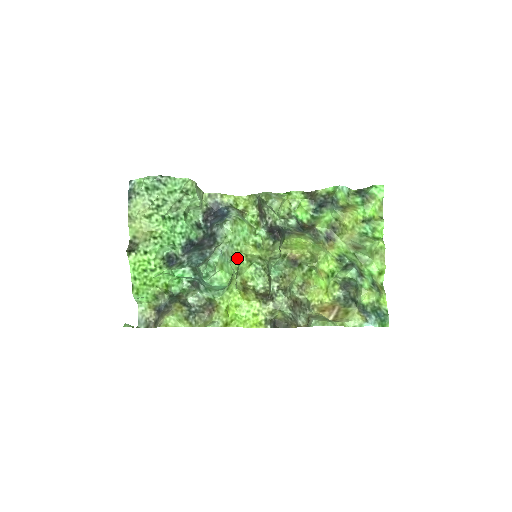
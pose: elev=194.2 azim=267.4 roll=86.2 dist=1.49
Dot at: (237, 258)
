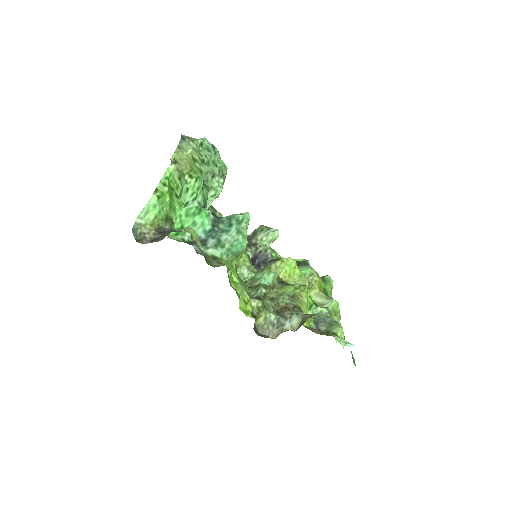
Dot at: occluded
